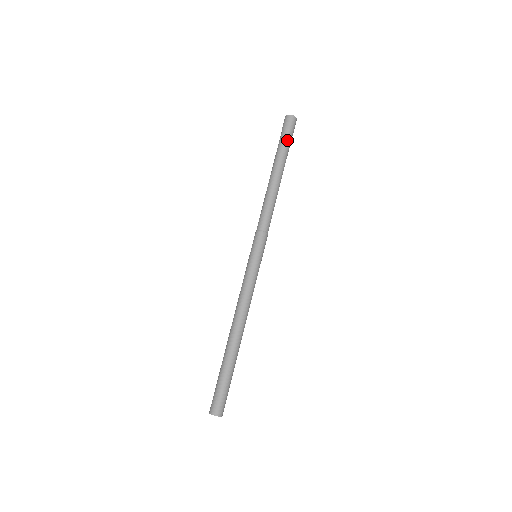
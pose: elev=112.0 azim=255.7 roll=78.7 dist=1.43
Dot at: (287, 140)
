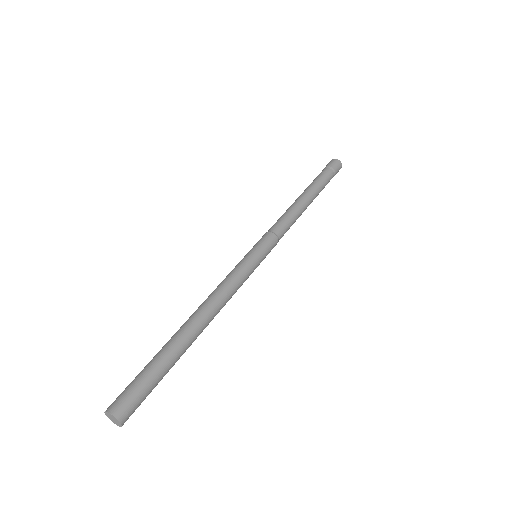
Dot at: (329, 177)
